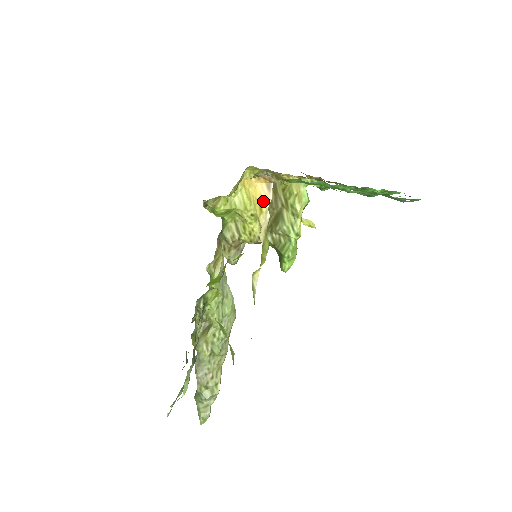
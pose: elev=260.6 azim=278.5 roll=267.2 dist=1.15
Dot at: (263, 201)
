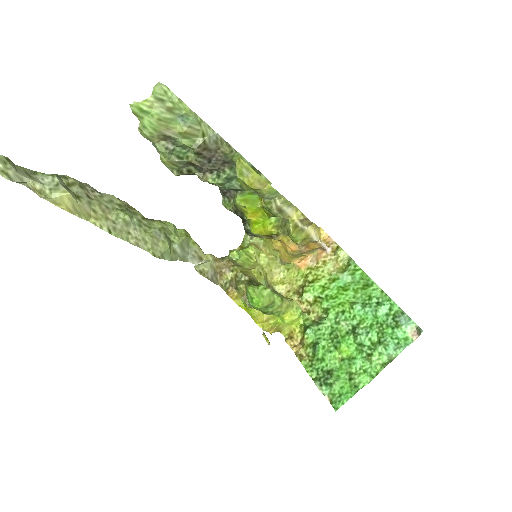
Dot at: (320, 238)
